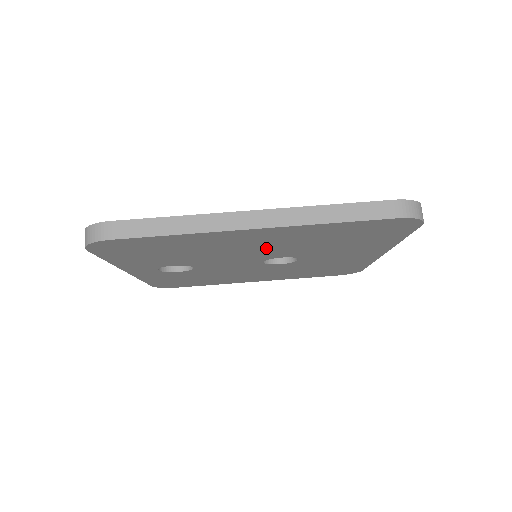
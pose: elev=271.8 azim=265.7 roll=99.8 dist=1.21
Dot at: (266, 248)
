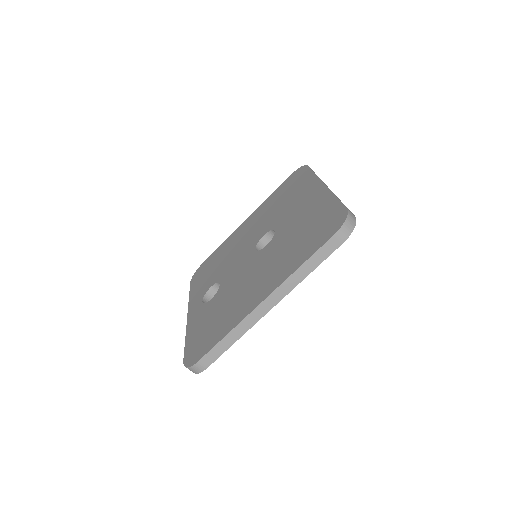
Dot at: occluded
